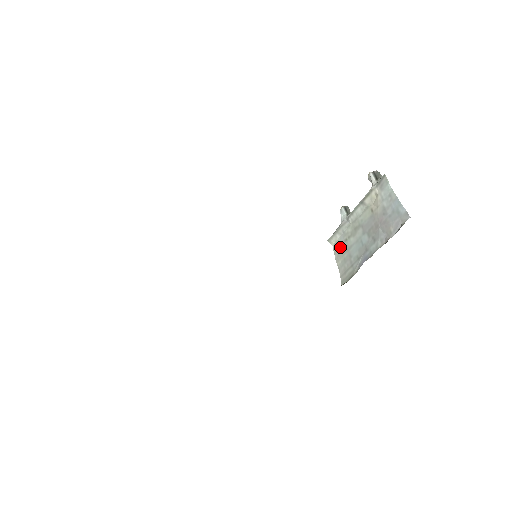
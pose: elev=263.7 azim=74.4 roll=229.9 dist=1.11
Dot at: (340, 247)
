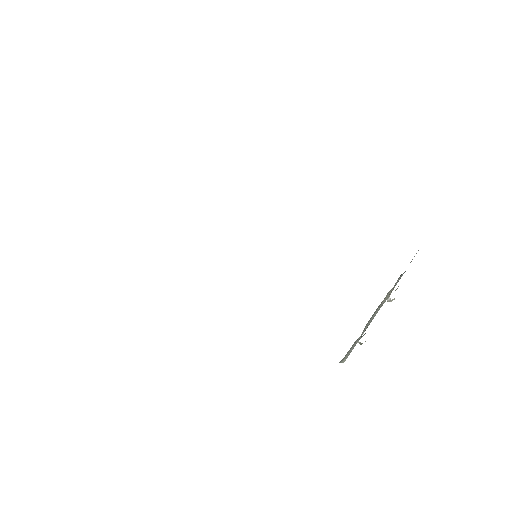
Dot at: occluded
